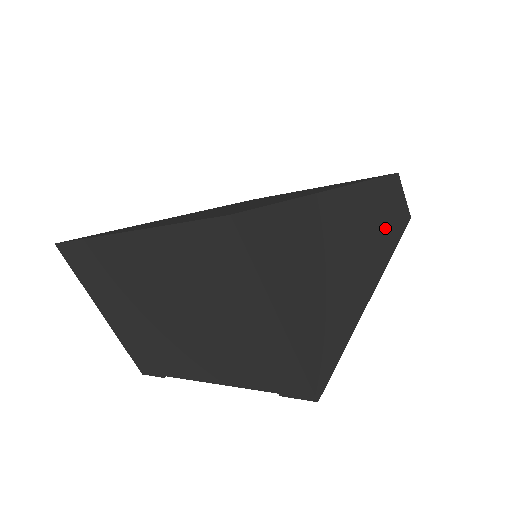
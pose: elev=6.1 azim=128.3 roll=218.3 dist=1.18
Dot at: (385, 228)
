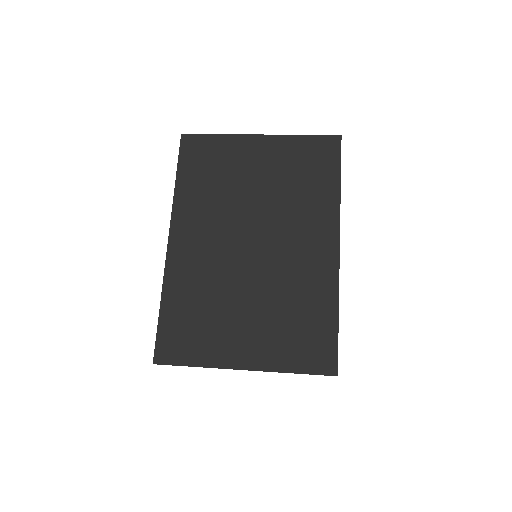
Dot at: occluded
